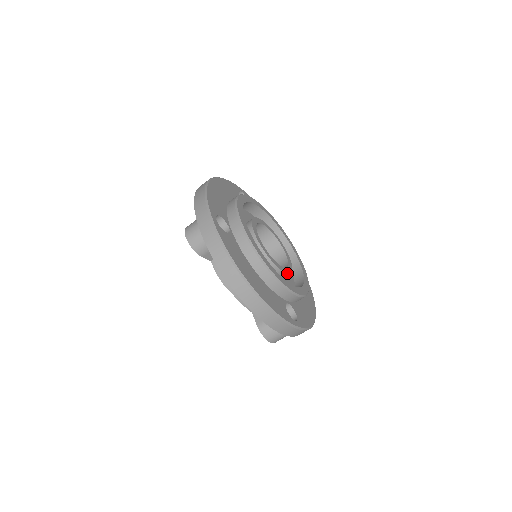
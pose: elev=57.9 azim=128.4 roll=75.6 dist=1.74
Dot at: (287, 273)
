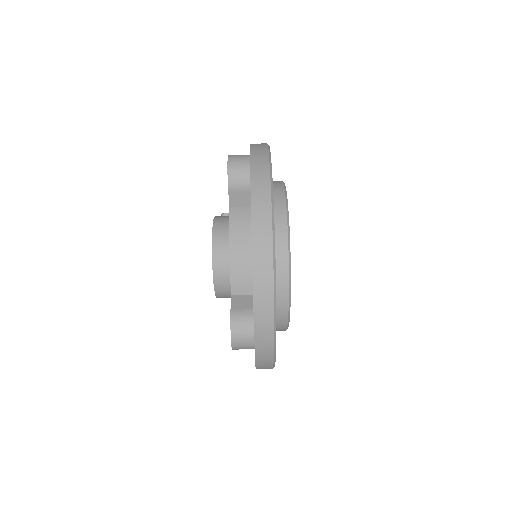
Dot at: occluded
